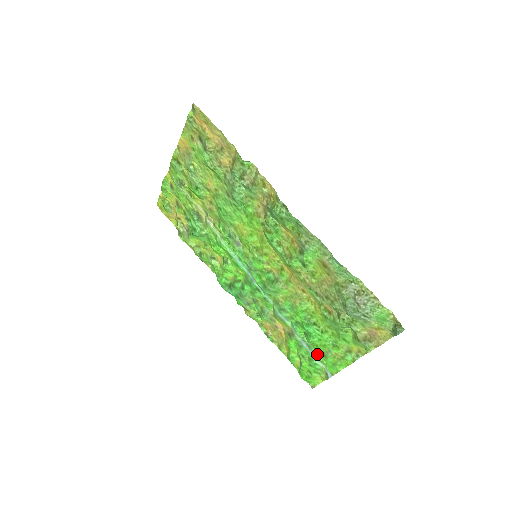
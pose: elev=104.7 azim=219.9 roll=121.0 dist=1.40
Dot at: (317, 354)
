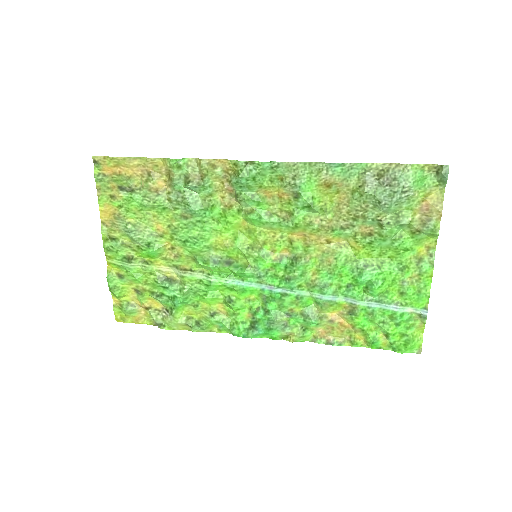
Dot at: (394, 301)
